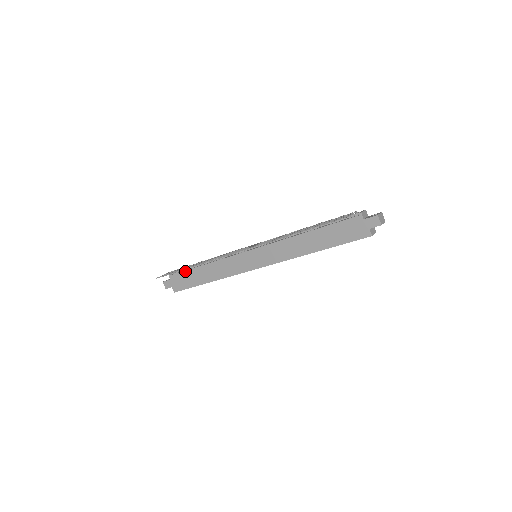
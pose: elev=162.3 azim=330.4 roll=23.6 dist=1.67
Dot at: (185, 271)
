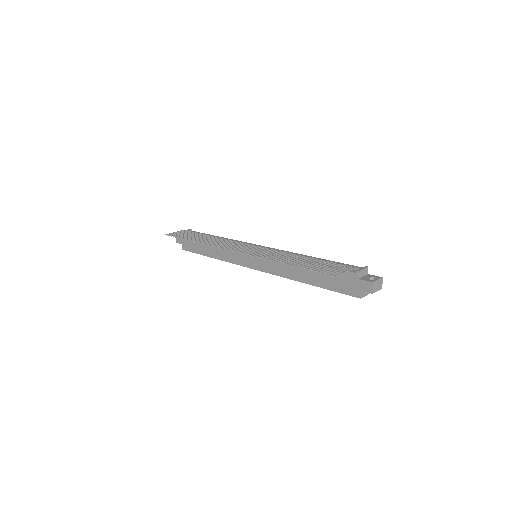
Dot at: occluded
